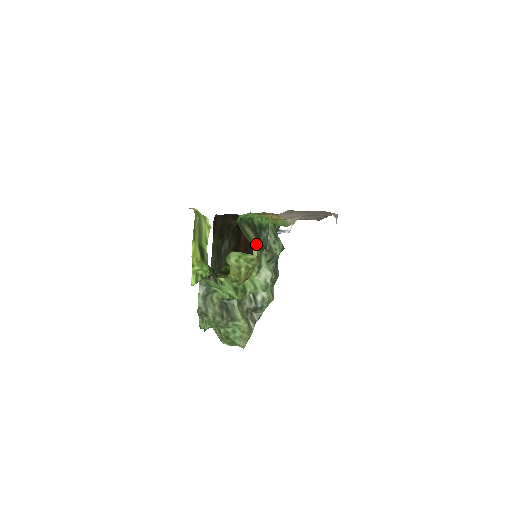
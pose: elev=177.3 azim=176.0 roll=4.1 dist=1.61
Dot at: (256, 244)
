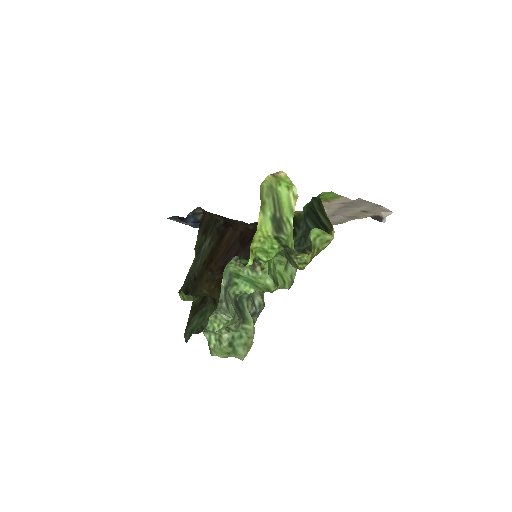
Dot at: (329, 226)
